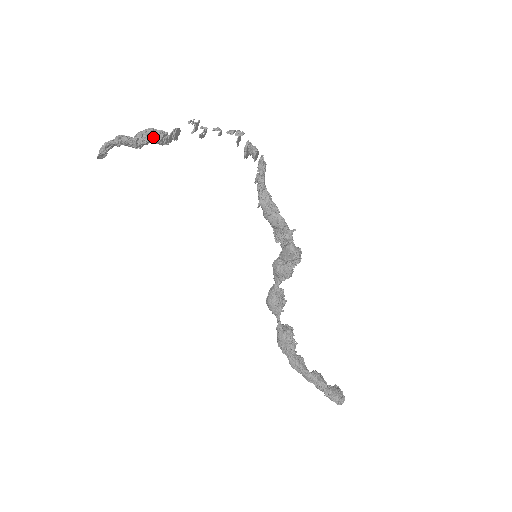
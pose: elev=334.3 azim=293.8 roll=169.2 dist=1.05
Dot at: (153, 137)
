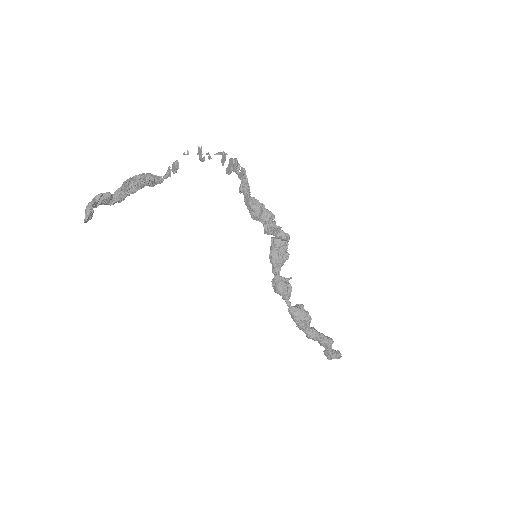
Dot at: (151, 177)
